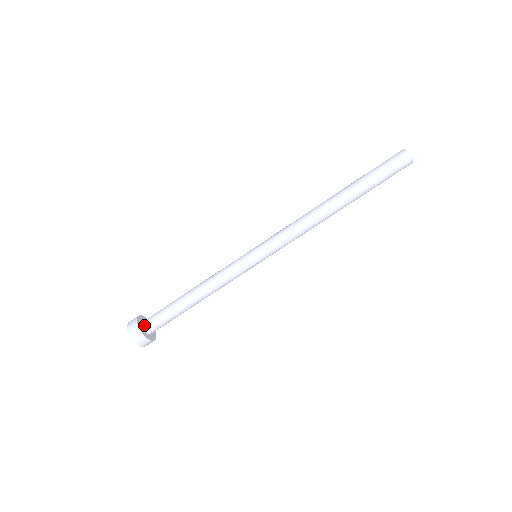
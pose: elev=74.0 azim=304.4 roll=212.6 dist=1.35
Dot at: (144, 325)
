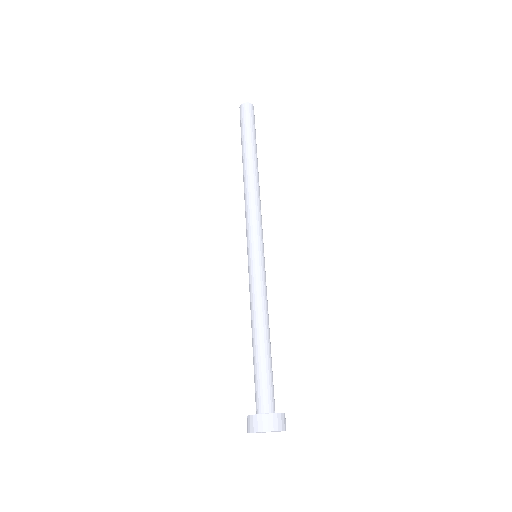
Dot at: (256, 412)
